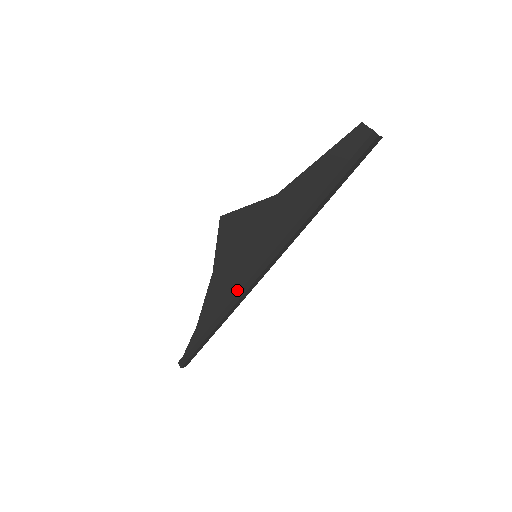
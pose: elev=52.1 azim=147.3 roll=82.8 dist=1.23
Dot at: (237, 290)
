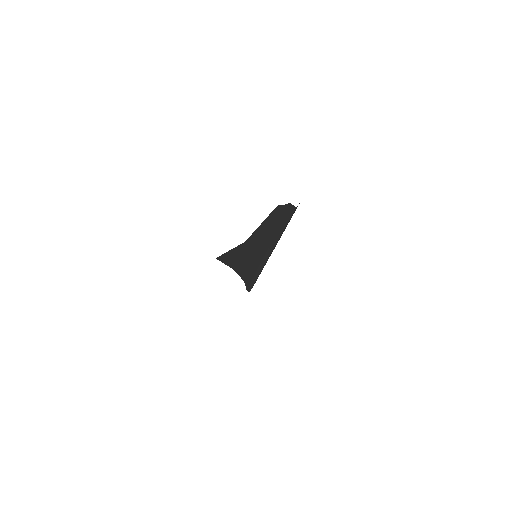
Dot at: (256, 267)
